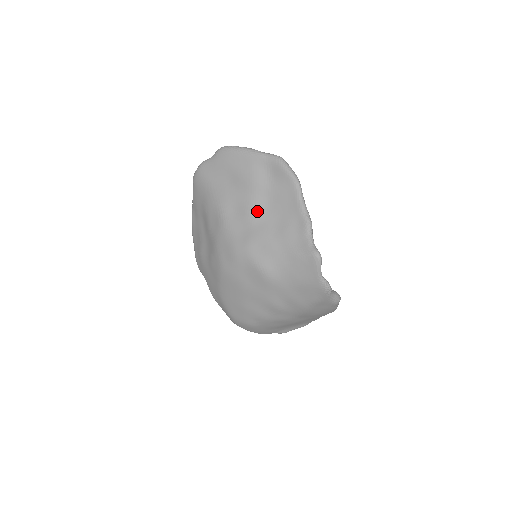
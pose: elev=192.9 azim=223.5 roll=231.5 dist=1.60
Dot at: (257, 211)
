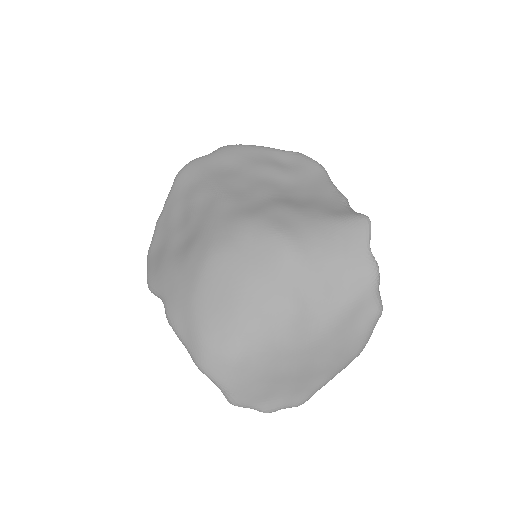
Dot at: (273, 189)
